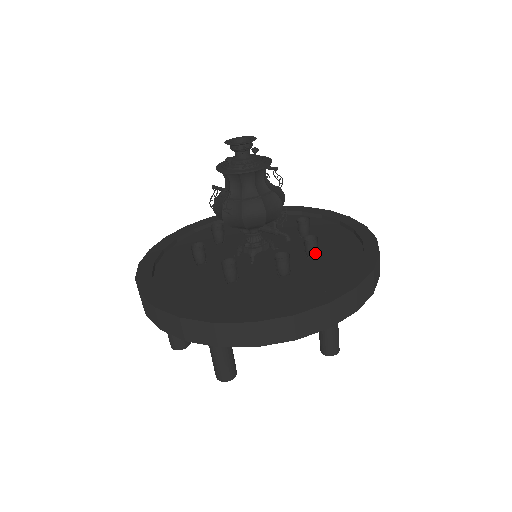
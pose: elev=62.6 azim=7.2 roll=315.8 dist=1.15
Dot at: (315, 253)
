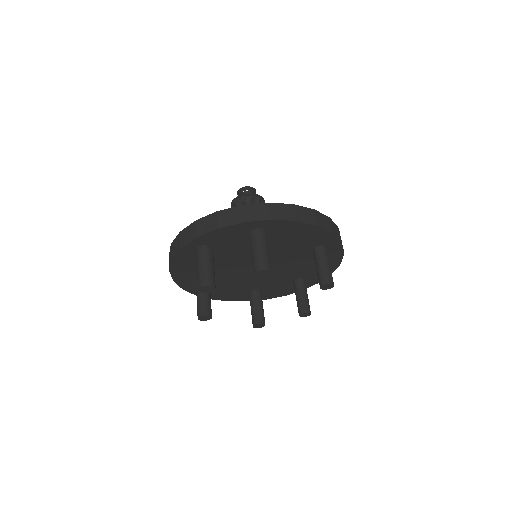
Dot at: occluded
